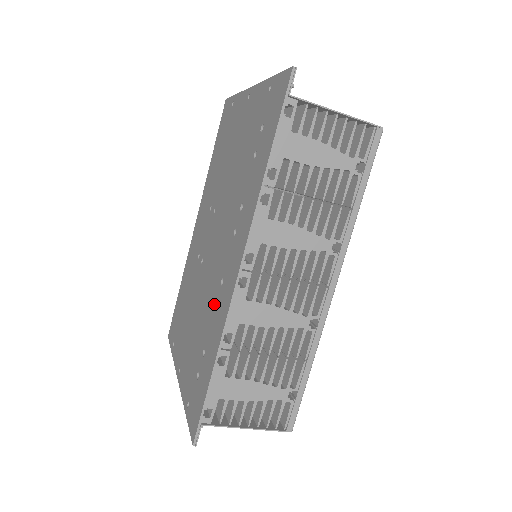
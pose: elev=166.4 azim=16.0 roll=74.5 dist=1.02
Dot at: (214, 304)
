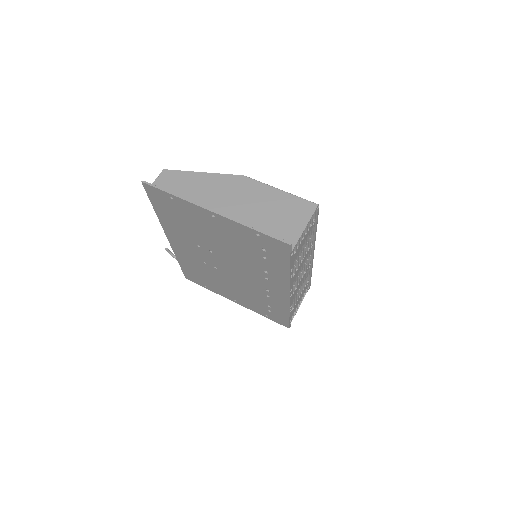
Dot at: (265, 295)
